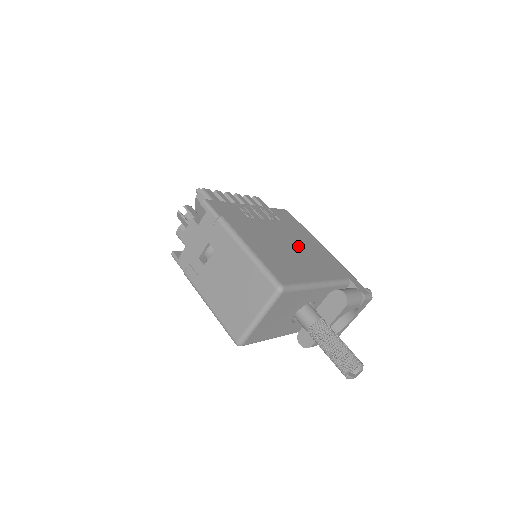
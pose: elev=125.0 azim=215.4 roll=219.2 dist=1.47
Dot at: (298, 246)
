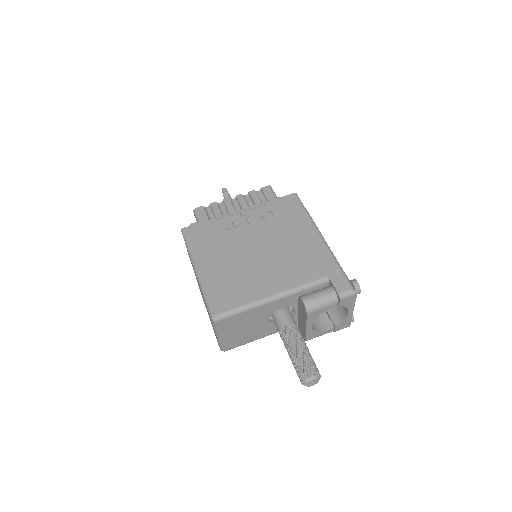
Dot at: (273, 250)
